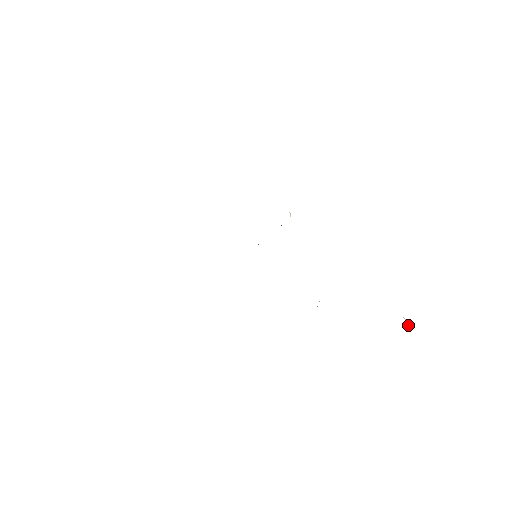
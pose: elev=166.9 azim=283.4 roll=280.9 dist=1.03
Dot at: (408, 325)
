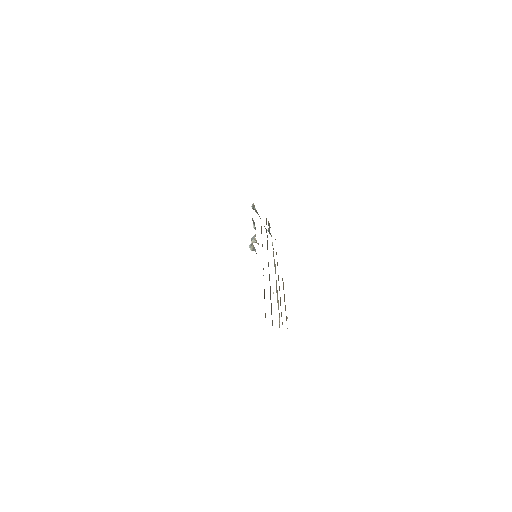
Dot at: occluded
